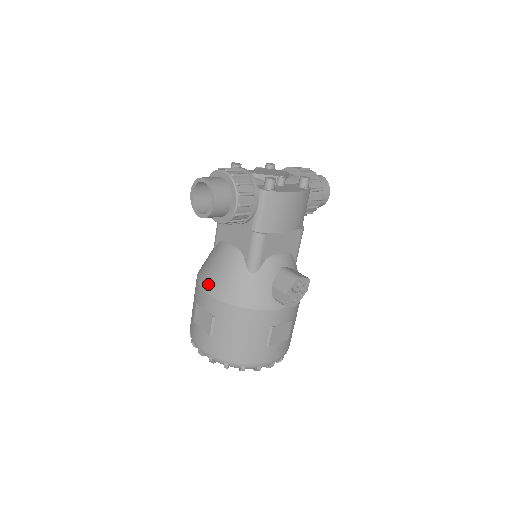
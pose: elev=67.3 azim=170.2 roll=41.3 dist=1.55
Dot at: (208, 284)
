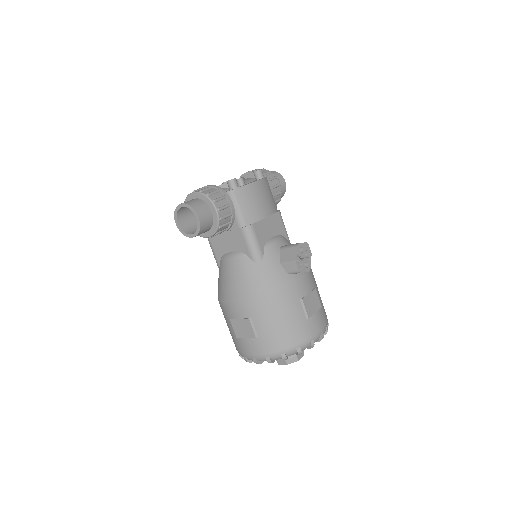
Dot at: (230, 295)
